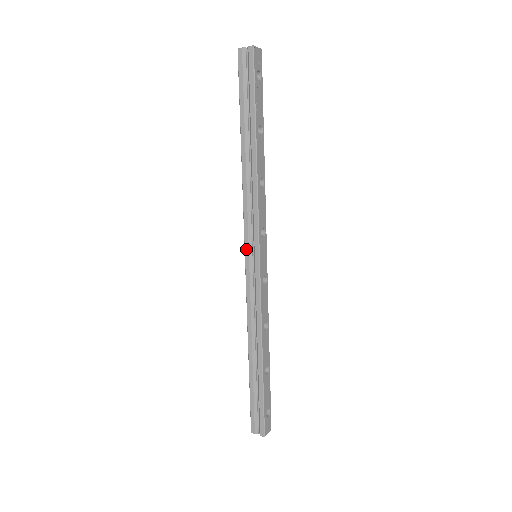
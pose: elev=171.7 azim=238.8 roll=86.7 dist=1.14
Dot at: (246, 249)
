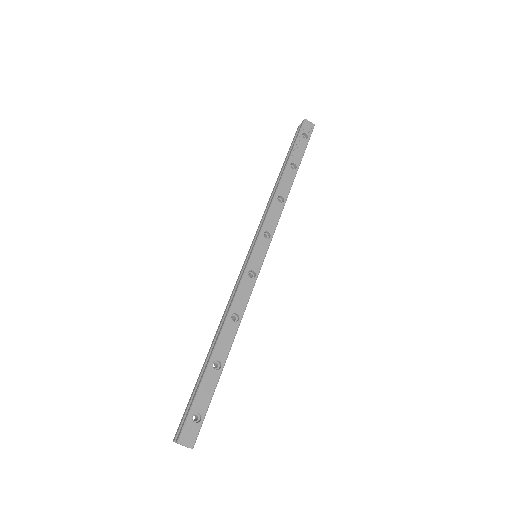
Dot at: (250, 248)
